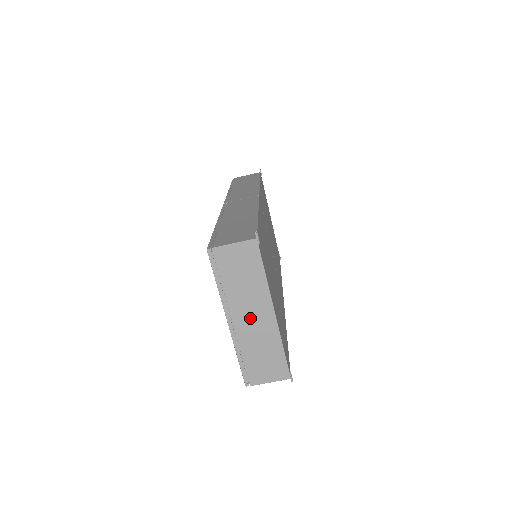
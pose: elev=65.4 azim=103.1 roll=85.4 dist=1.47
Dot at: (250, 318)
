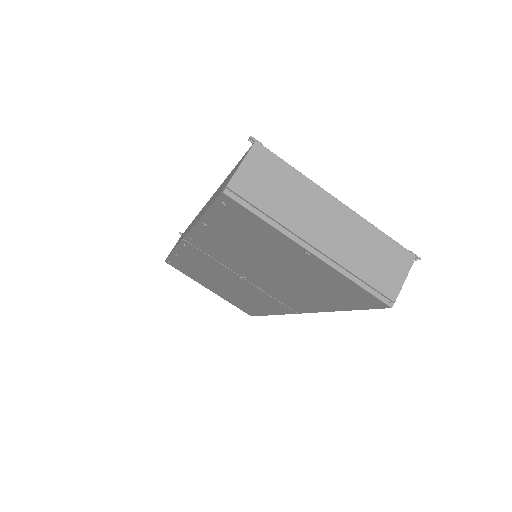
Dot at: (325, 227)
